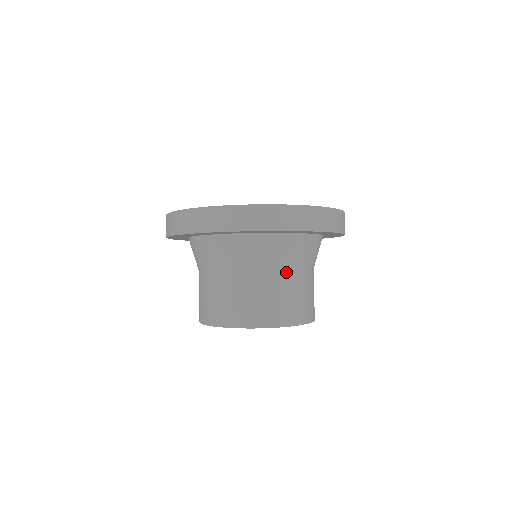
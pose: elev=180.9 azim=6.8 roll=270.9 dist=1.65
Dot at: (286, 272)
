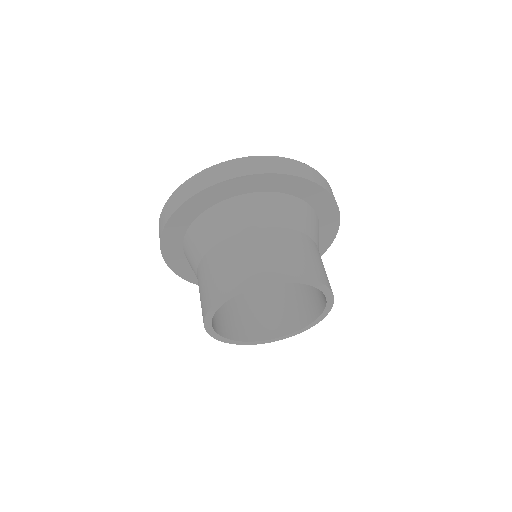
Dot at: (231, 239)
